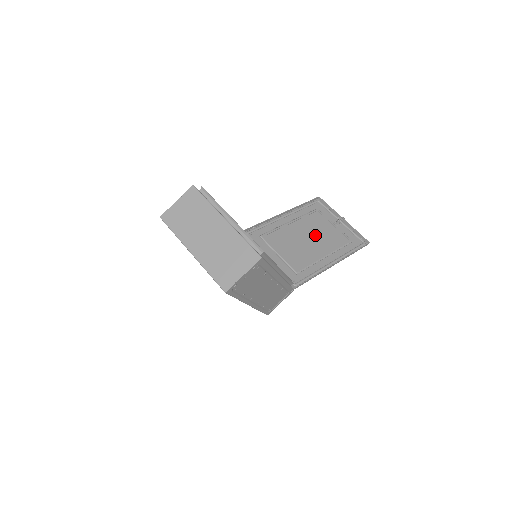
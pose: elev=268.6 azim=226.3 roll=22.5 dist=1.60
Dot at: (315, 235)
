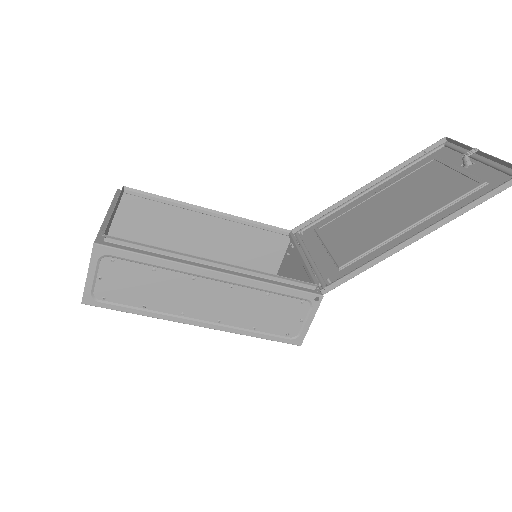
Dot at: (408, 199)
